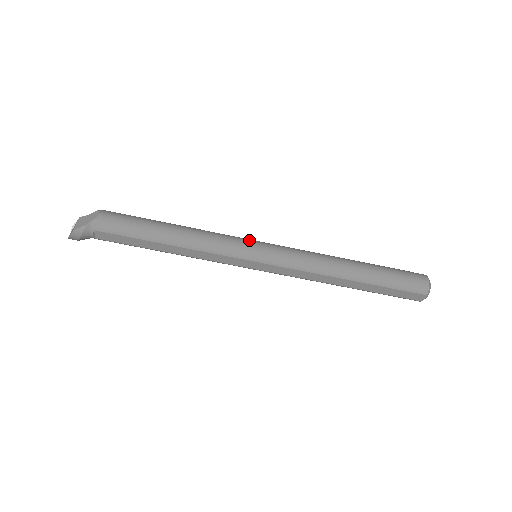
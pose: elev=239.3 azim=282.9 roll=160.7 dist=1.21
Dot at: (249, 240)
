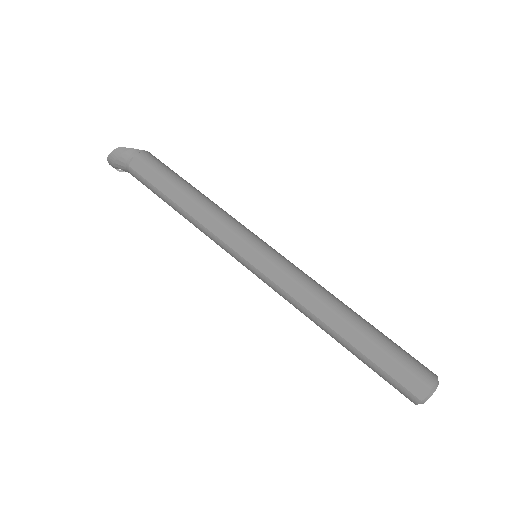
Dot at: (258, 237)
